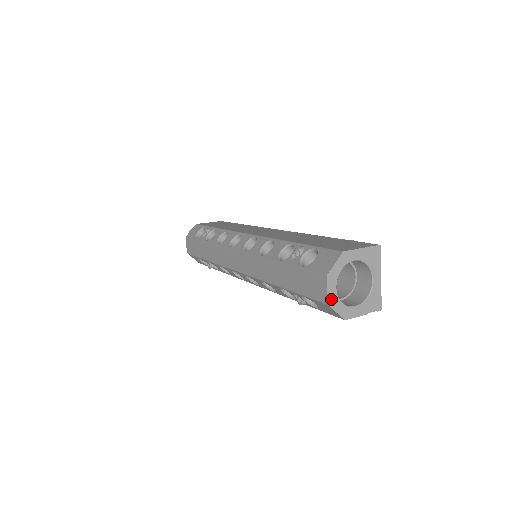
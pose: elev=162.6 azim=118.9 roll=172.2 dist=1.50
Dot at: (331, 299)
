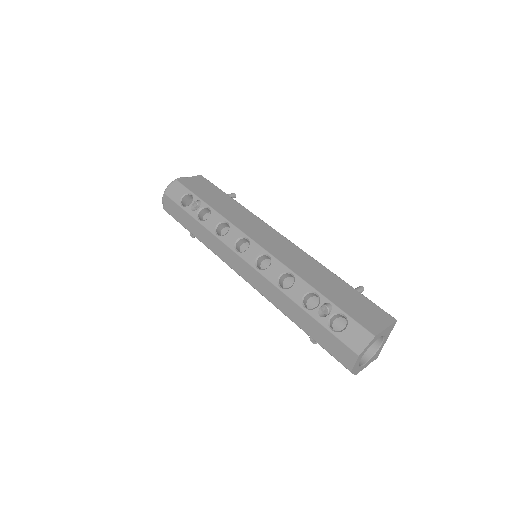
Dot at: (354, 368)
